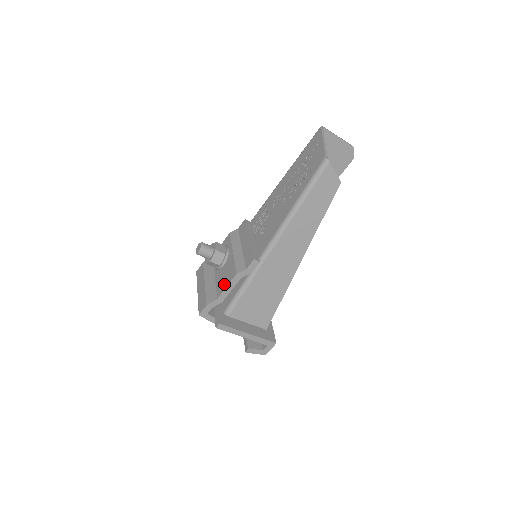
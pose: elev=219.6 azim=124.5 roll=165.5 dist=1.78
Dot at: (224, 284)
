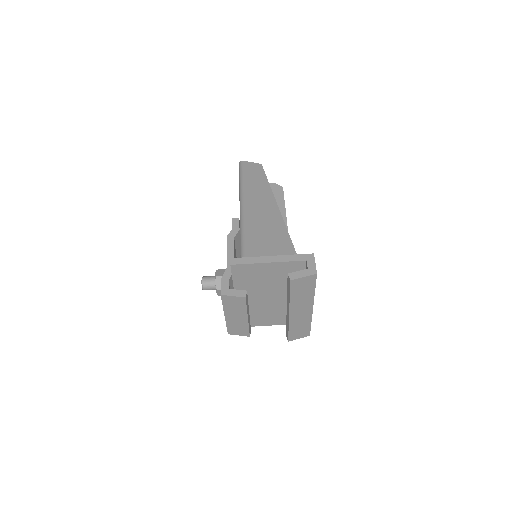
Dot at: occluded
